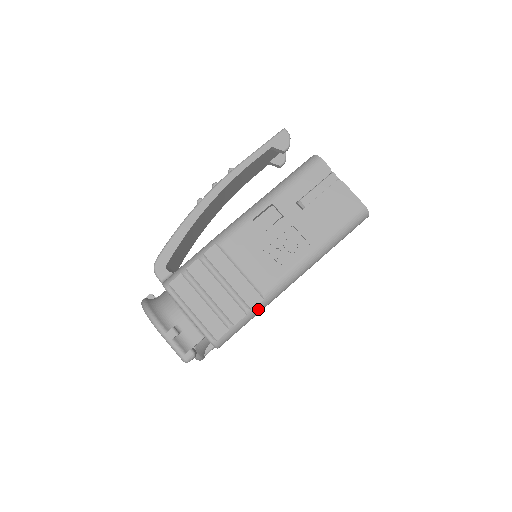
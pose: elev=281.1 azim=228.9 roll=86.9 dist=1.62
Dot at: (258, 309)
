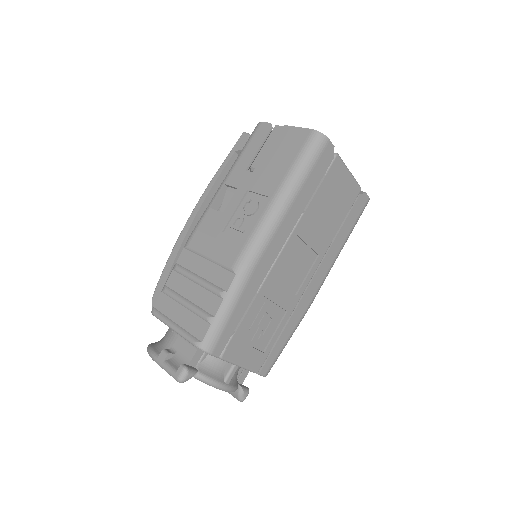
Dot at: (235, 288)
